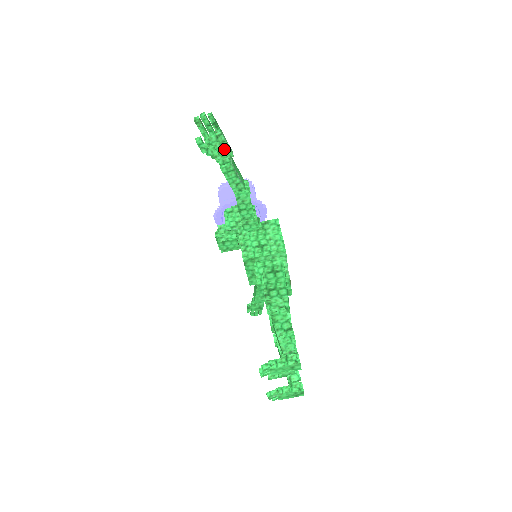
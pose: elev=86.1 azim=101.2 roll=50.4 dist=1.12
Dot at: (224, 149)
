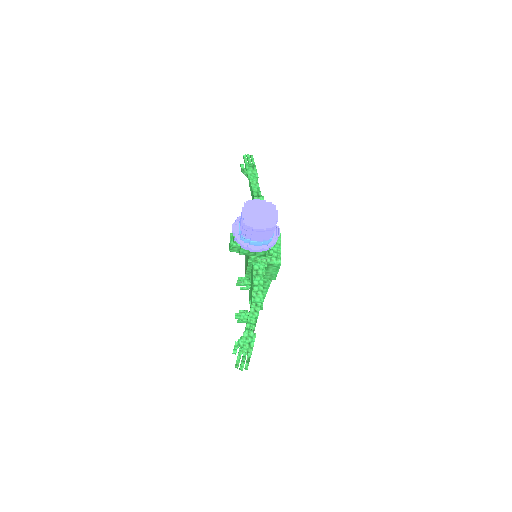
Dot at: (250, 343)
